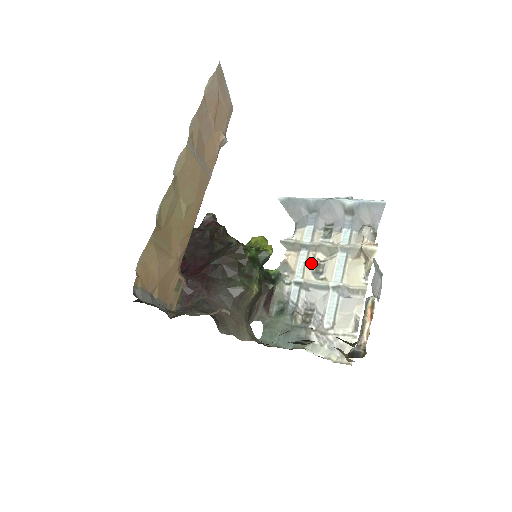
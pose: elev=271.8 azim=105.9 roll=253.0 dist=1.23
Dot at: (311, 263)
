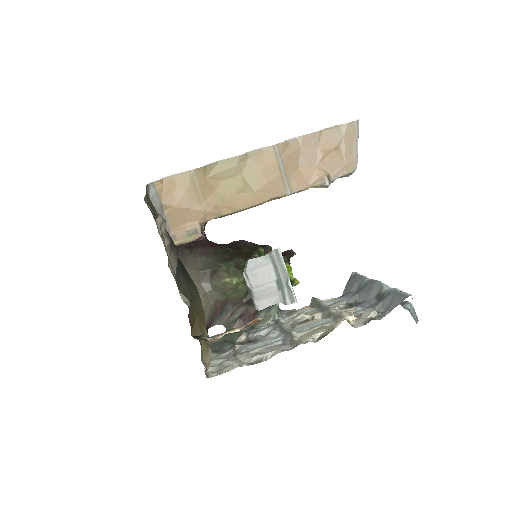
Dot at: (303, 313)
